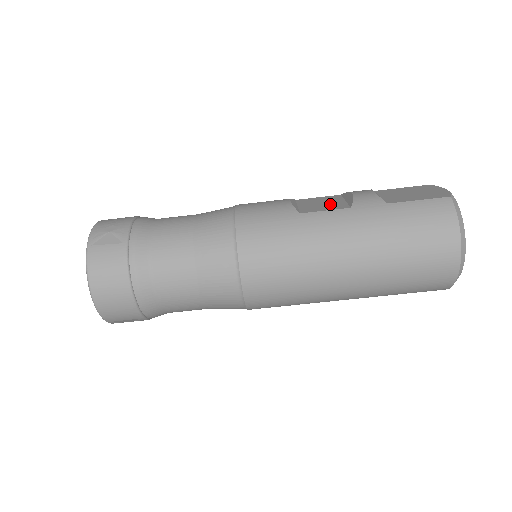
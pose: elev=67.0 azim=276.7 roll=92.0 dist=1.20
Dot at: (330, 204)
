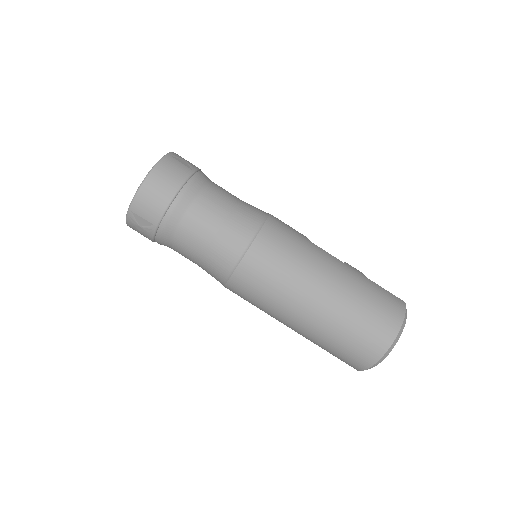
Dot at: occluded
